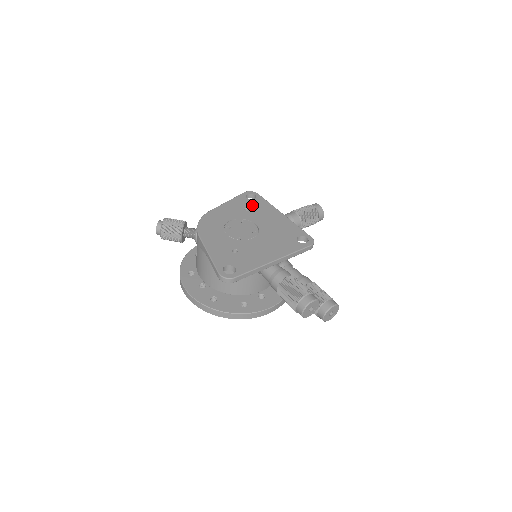
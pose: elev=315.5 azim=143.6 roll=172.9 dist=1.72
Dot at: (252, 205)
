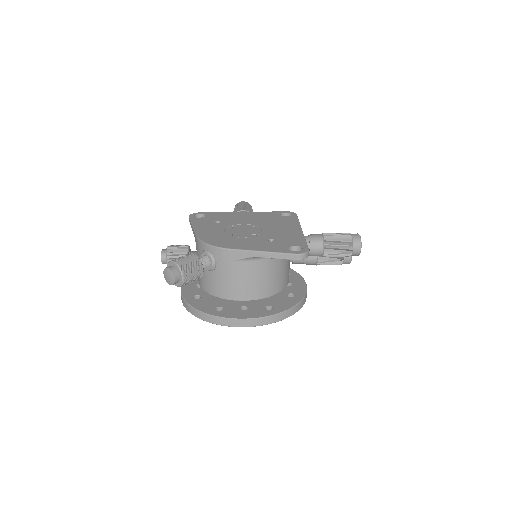
Dot at: (214, 218)
